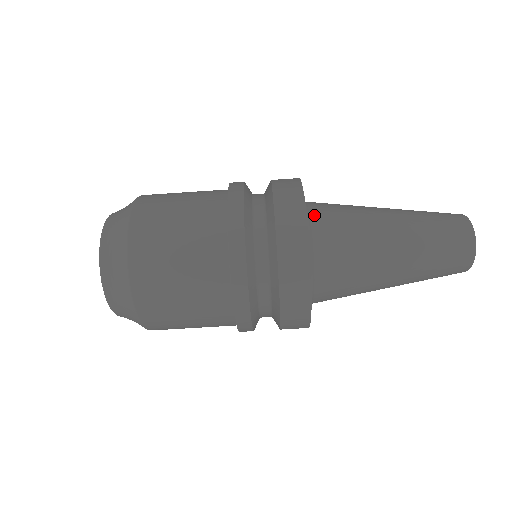
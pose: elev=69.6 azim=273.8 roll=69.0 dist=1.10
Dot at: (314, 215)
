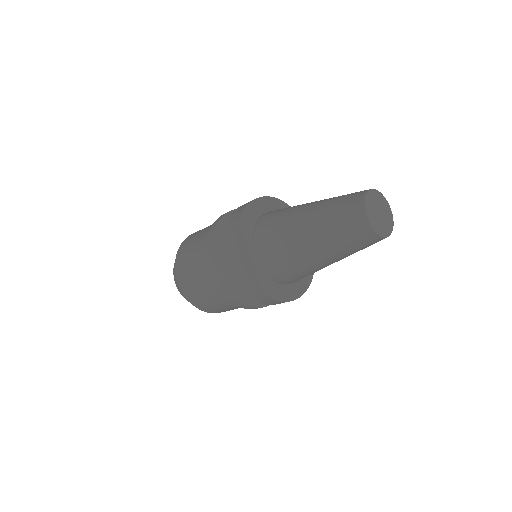
Dot at: (261, 259)
